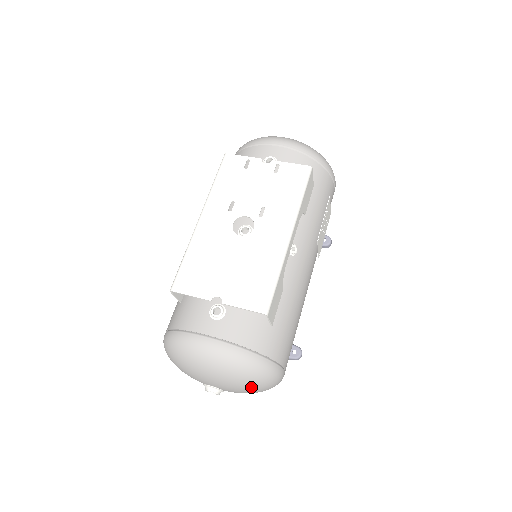
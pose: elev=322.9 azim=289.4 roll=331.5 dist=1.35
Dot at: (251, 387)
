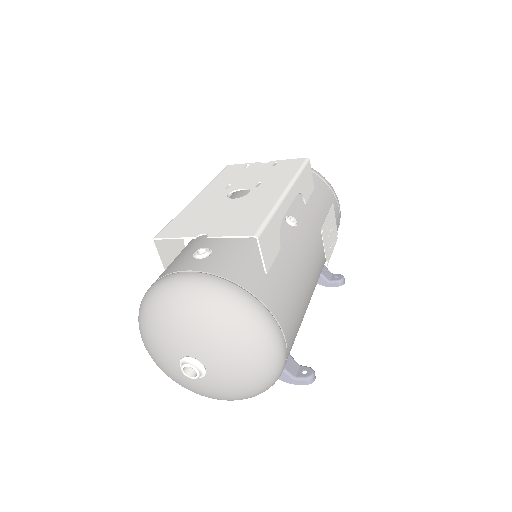
Dot at: (239, 347)
